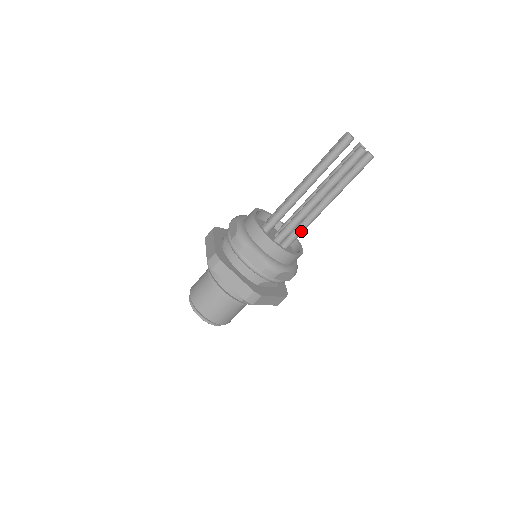
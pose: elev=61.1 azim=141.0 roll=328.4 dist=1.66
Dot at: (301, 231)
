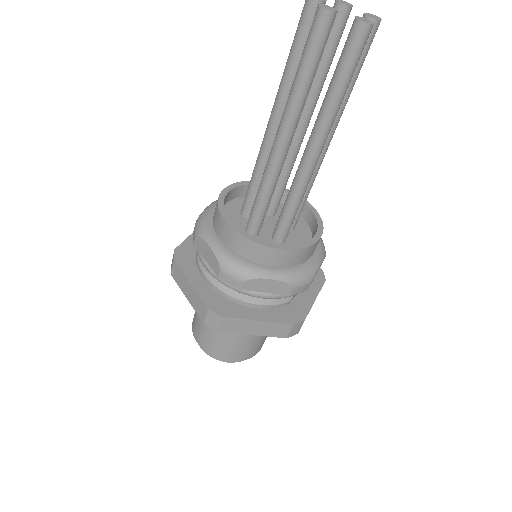
Dot at: (306, 196)
